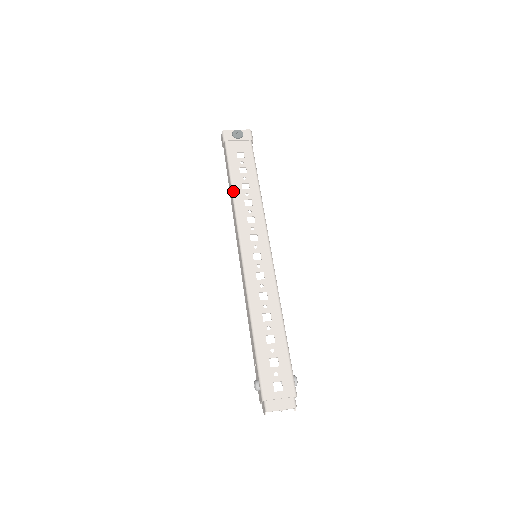
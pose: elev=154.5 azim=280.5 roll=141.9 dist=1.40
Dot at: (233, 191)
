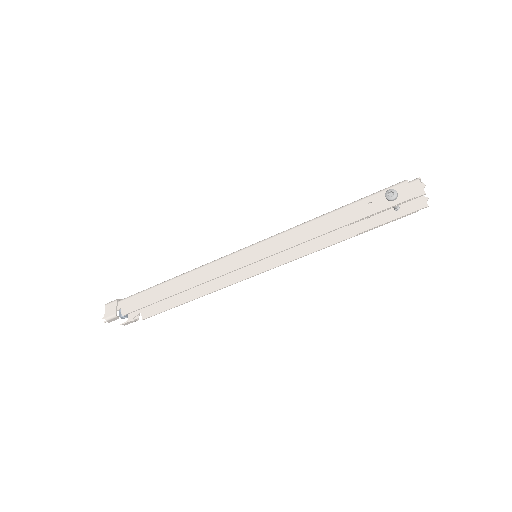
Dot at: (176, 276)
